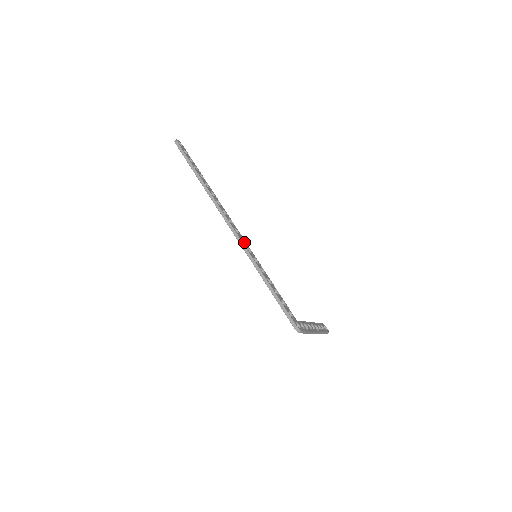
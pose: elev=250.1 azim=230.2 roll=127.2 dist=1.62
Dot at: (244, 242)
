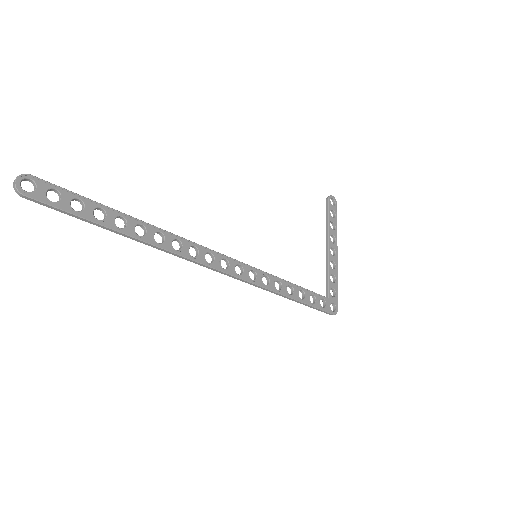
Dot at: (240, 266)
